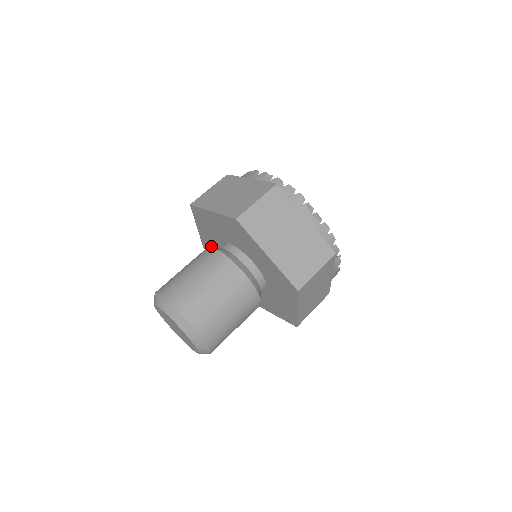
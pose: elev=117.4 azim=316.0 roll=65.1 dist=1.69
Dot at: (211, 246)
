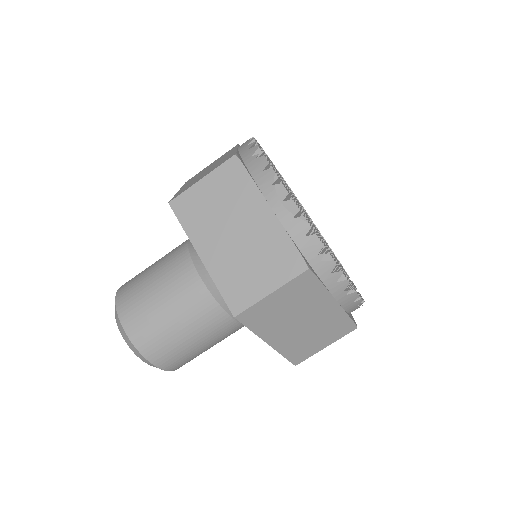
Dot at: occluded
